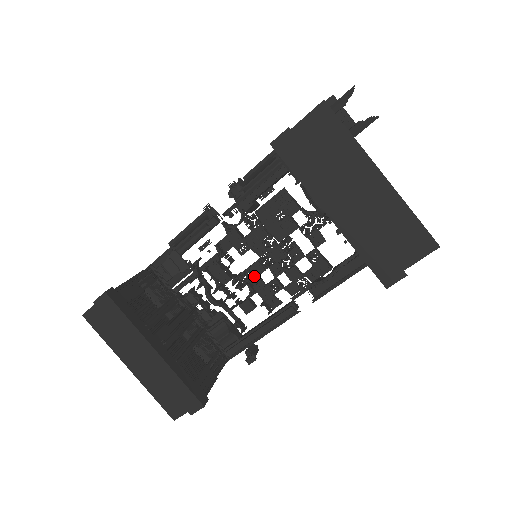
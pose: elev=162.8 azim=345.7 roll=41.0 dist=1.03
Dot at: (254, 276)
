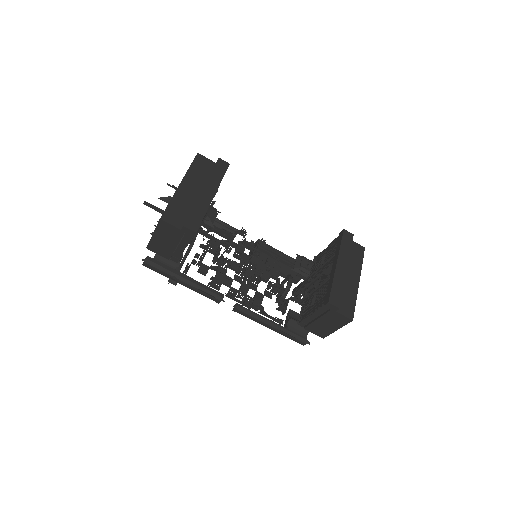
Dot at: (229, 265)
